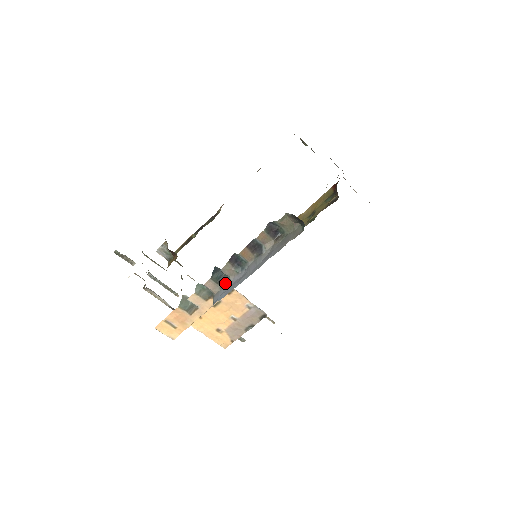
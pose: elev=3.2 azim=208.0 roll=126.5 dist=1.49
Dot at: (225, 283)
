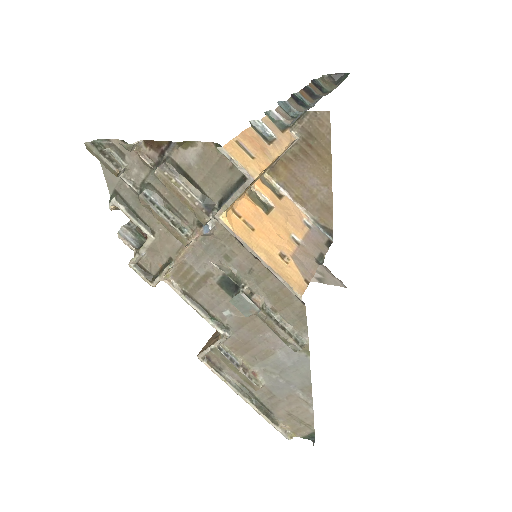
Dot at: occluded
